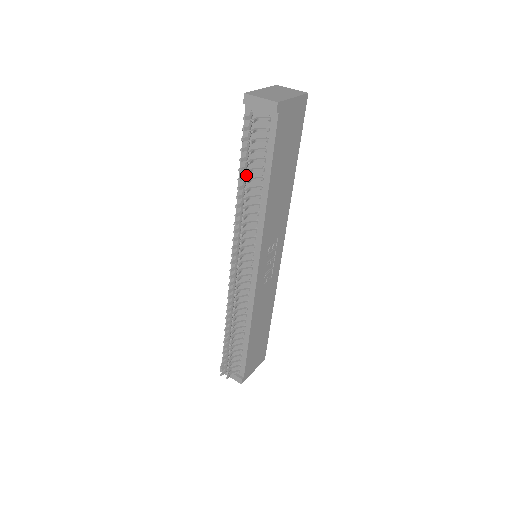
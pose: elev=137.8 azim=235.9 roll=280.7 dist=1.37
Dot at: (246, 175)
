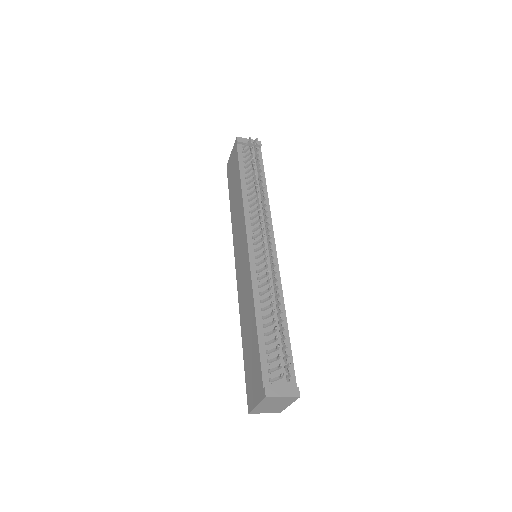
Dot at: (251, 175)
